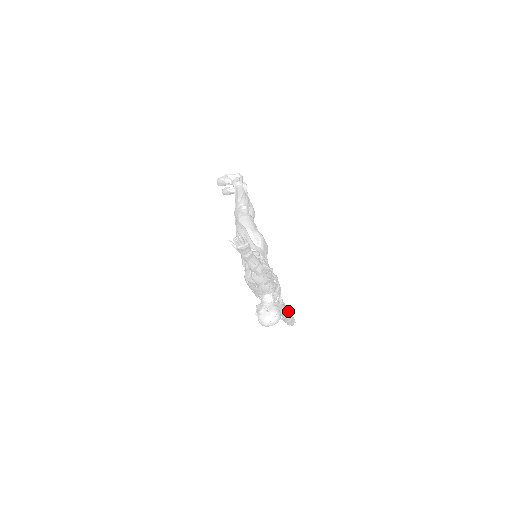
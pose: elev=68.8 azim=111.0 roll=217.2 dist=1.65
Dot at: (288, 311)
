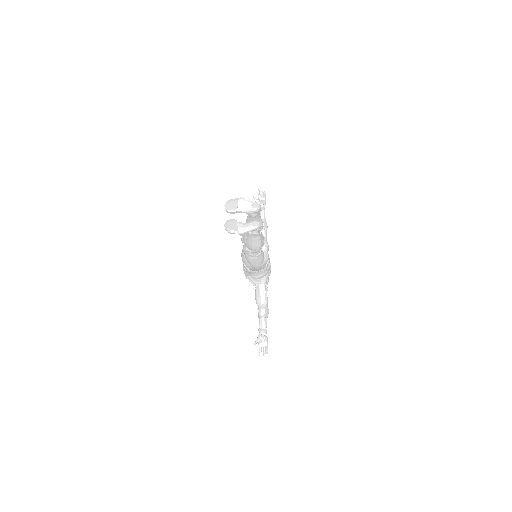
Dot at: (266, 224)
